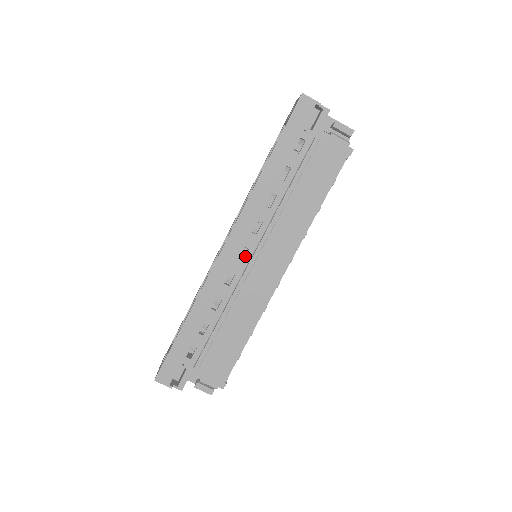
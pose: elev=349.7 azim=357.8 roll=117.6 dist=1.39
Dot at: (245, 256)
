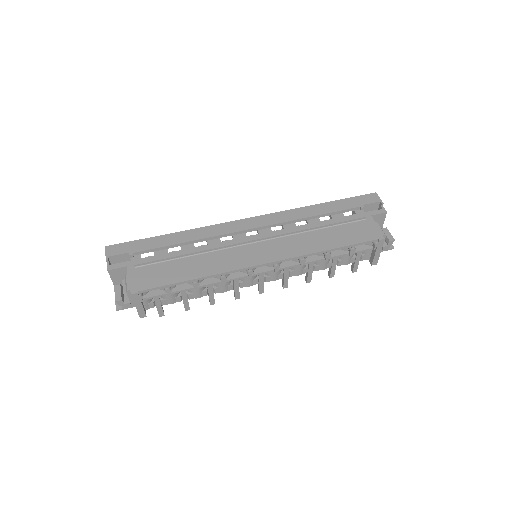
Dot at: (251, 236)
